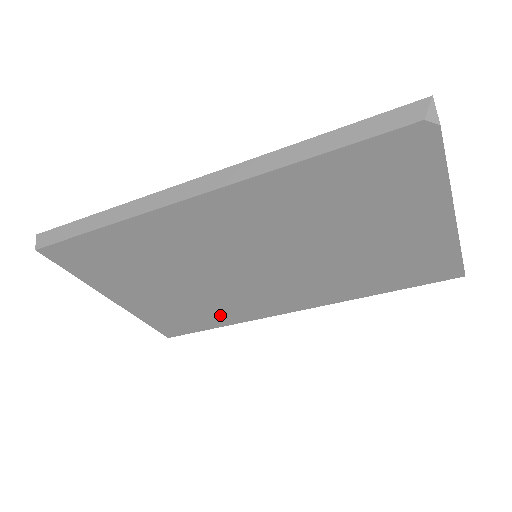
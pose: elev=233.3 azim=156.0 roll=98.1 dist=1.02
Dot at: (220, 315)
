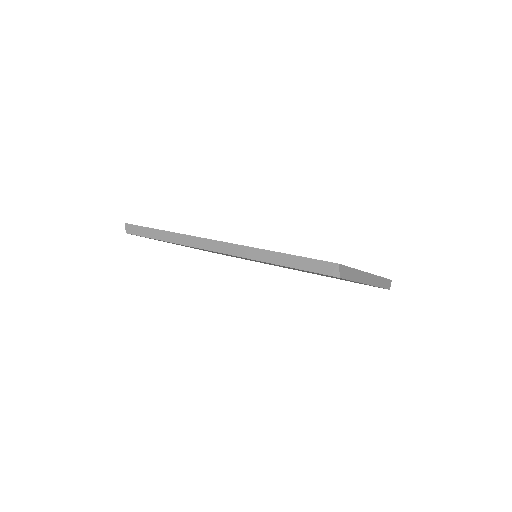
Dot at: occluded
